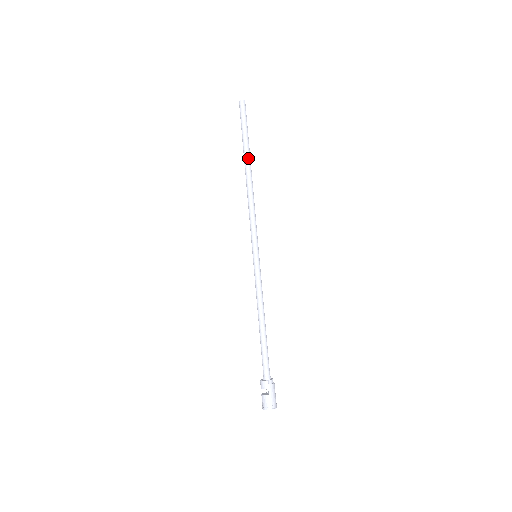
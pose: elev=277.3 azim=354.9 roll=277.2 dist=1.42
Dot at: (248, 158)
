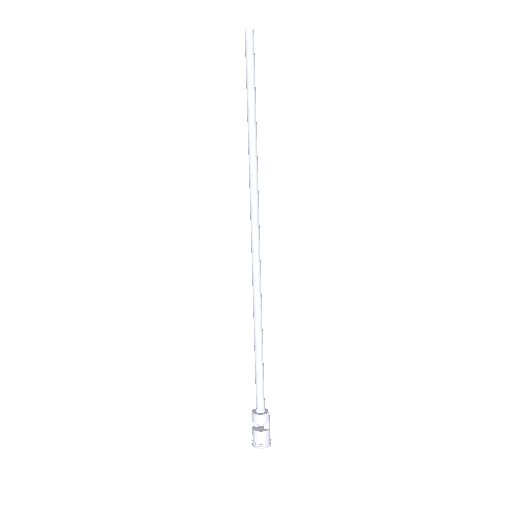
Dot at: occluded
